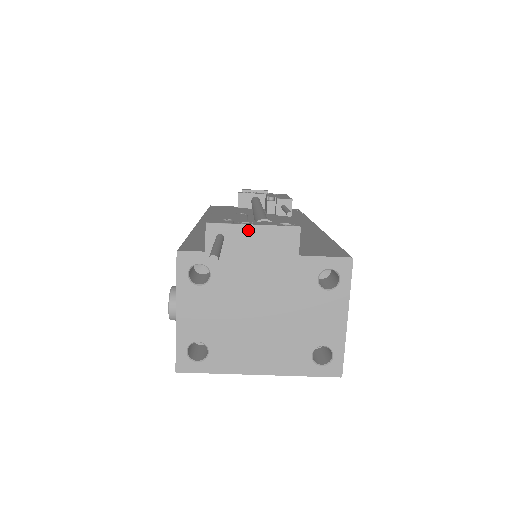
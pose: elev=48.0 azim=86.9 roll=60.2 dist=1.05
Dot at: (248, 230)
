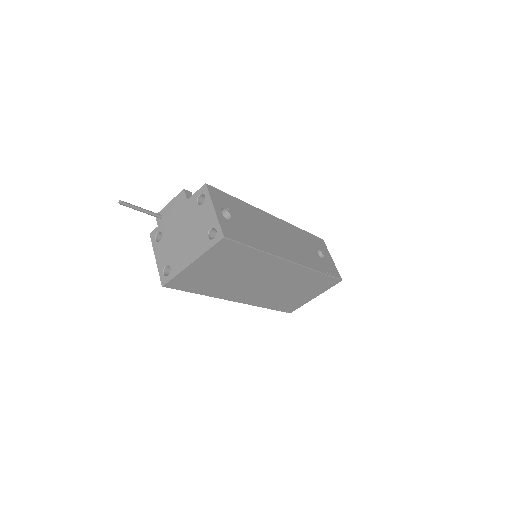
Dot at: (168, 206)
